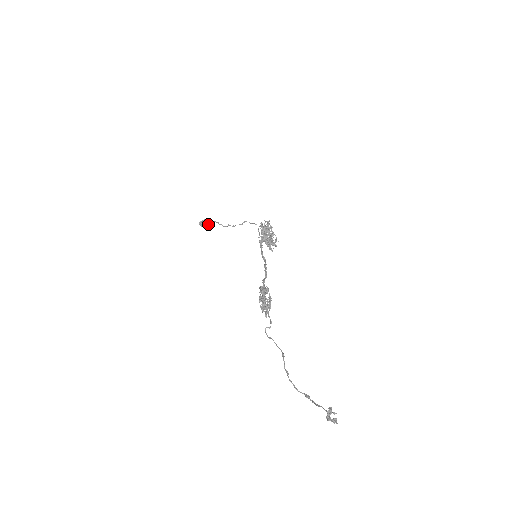
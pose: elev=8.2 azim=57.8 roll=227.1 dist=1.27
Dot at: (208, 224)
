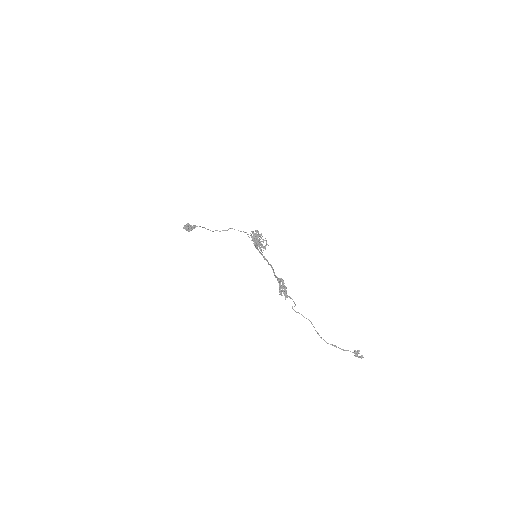
Dot at: (193, 228)
